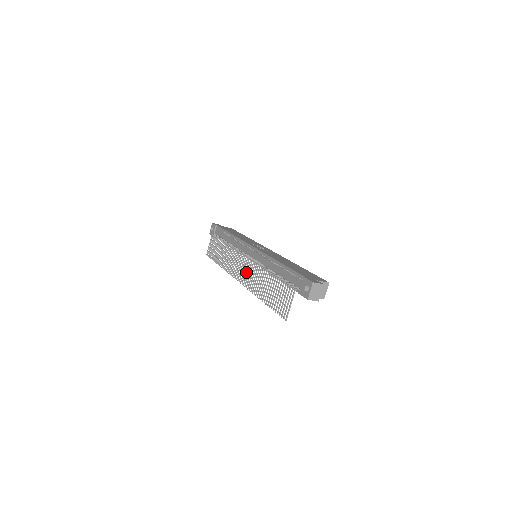
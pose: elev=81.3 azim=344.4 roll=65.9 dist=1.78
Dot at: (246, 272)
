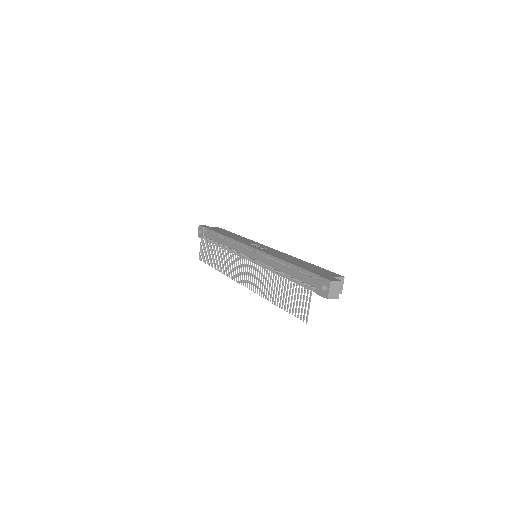
Dot at: (250, 275)
